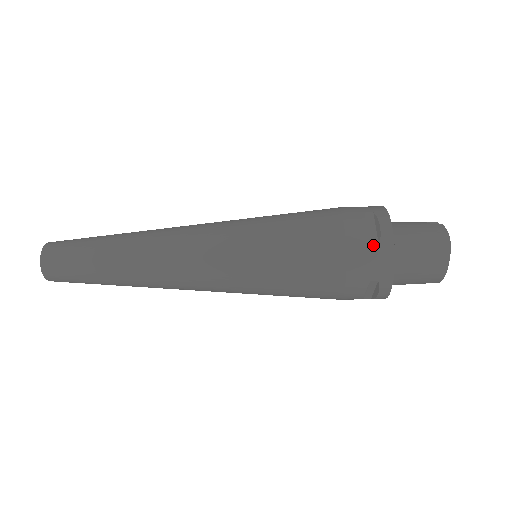
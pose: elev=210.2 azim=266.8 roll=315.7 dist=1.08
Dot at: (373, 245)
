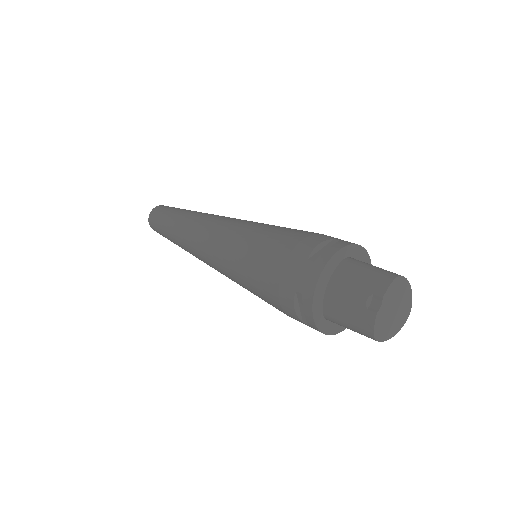
Dot at: (304, 322)
